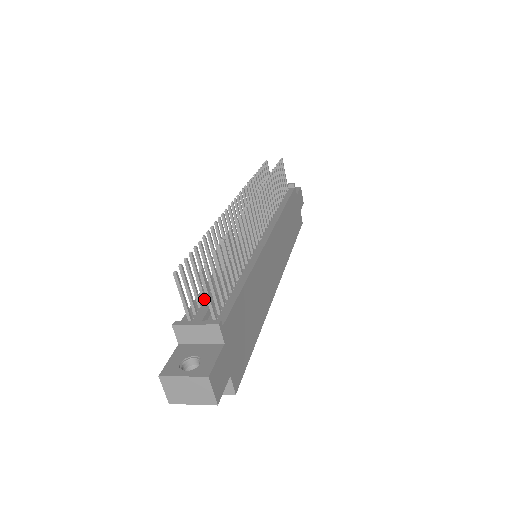
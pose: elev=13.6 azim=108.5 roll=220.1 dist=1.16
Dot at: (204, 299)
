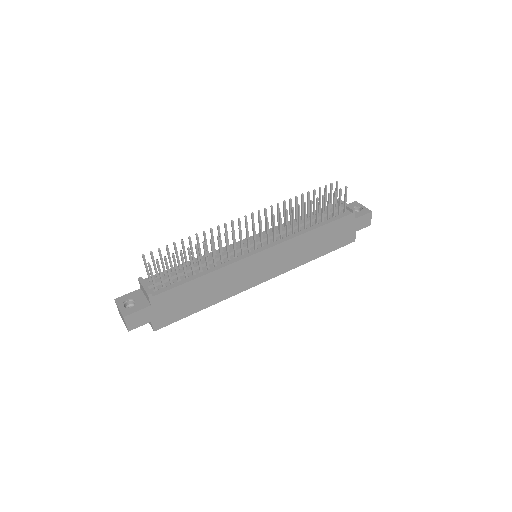
Dot at: (172, 272)
